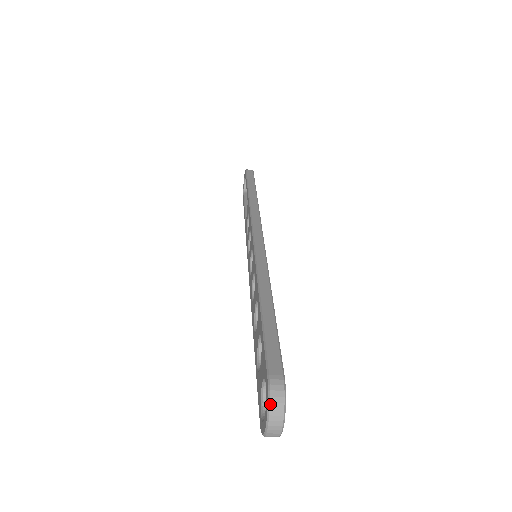
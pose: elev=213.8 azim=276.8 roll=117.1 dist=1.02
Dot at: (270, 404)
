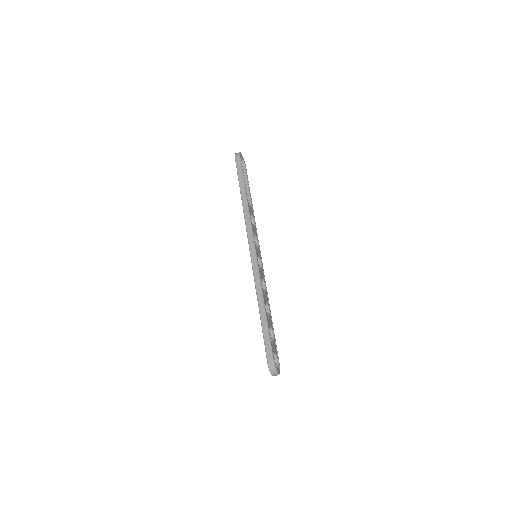
Dot at: (270, 371)
